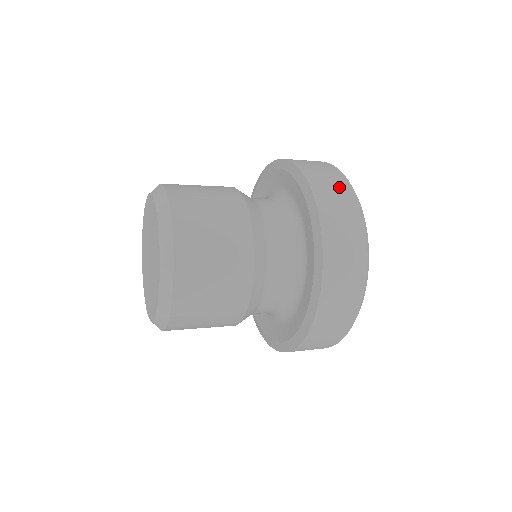
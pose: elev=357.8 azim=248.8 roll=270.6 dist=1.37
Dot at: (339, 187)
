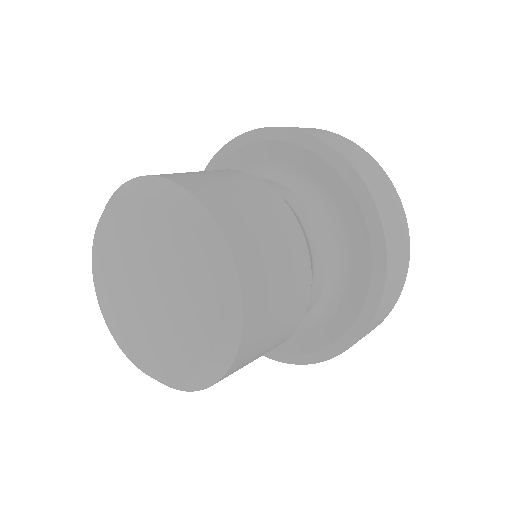
Dot at: (343, 141)
